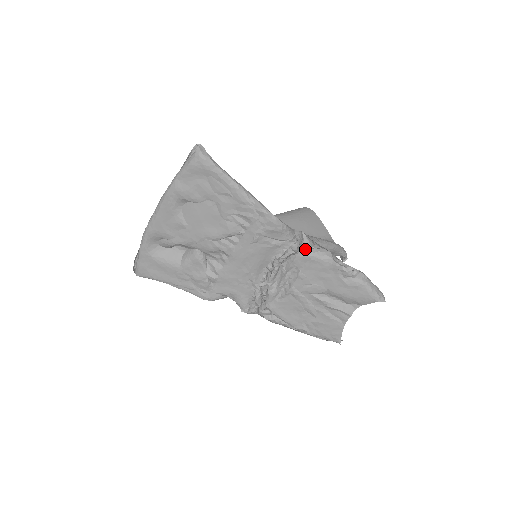
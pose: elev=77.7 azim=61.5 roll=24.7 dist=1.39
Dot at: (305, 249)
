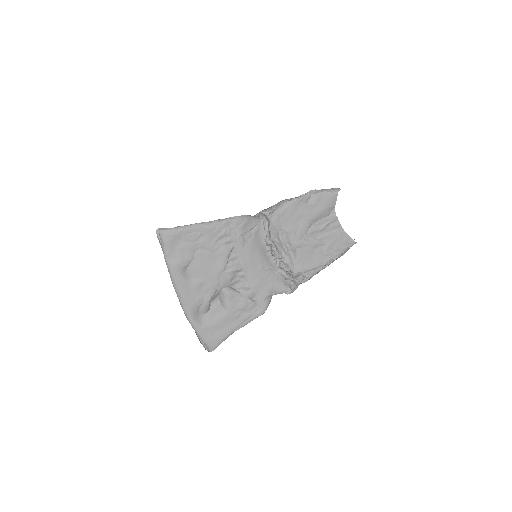
Dot at: (271, 214)
